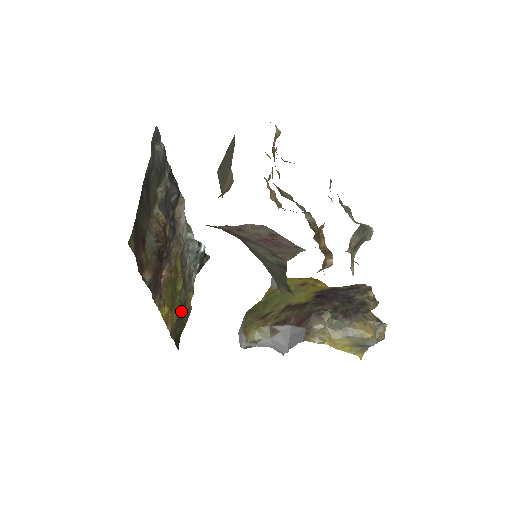
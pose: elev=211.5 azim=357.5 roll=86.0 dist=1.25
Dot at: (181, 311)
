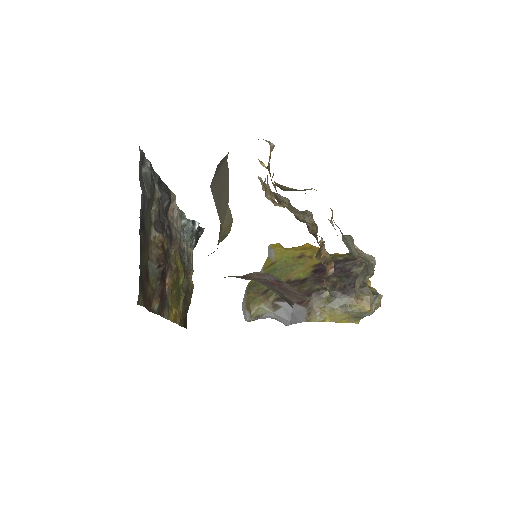
Dot at: (185, 296)
